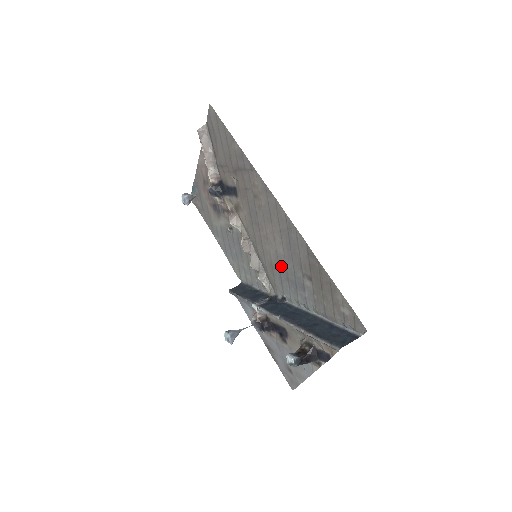
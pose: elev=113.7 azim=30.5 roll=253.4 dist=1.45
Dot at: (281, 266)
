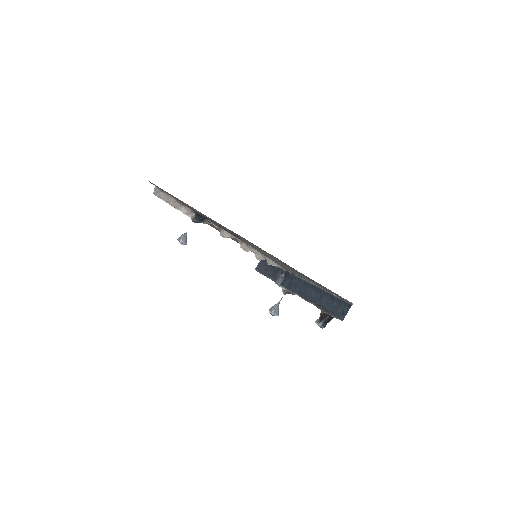
Dot at: occluded
